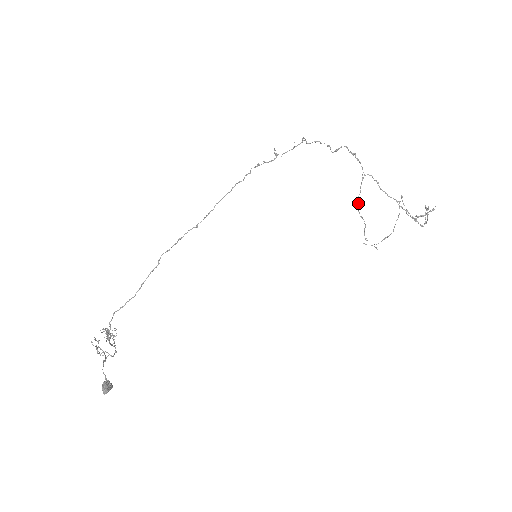
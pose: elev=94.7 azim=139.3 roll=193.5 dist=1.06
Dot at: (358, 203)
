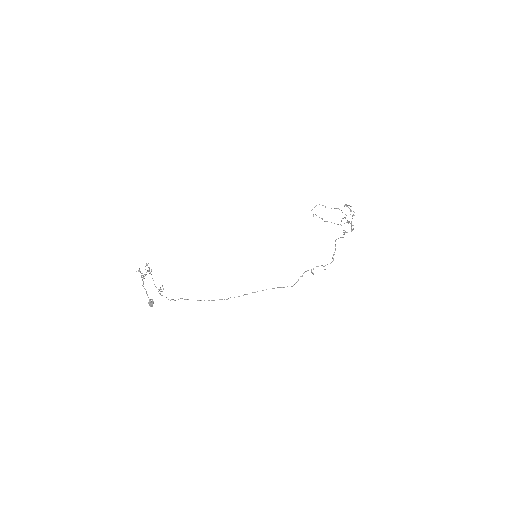
Dot at: occluded
